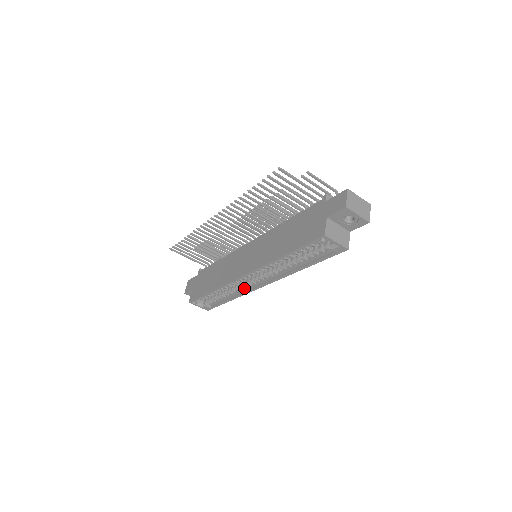
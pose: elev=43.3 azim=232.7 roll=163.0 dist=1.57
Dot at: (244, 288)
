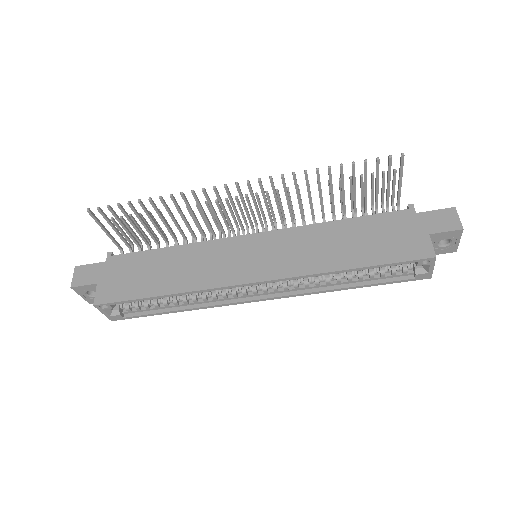
Dot at: (219, 298)
